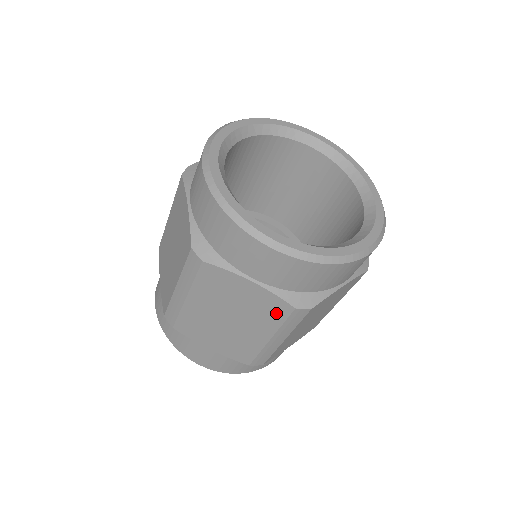
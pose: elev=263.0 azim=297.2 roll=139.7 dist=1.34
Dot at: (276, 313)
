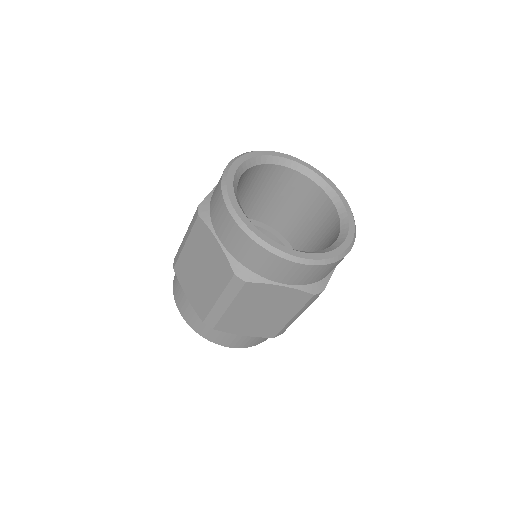
Dot at: (224, 275)
